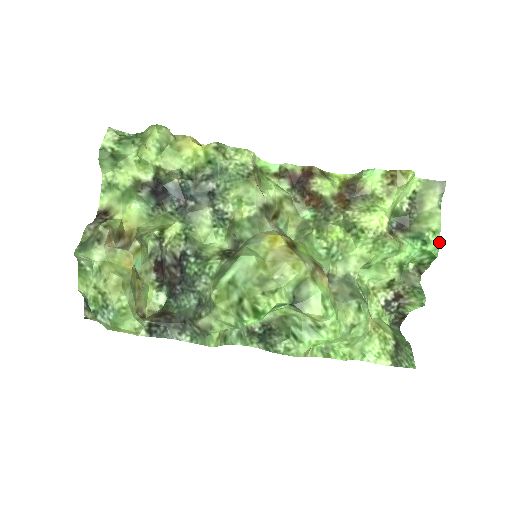
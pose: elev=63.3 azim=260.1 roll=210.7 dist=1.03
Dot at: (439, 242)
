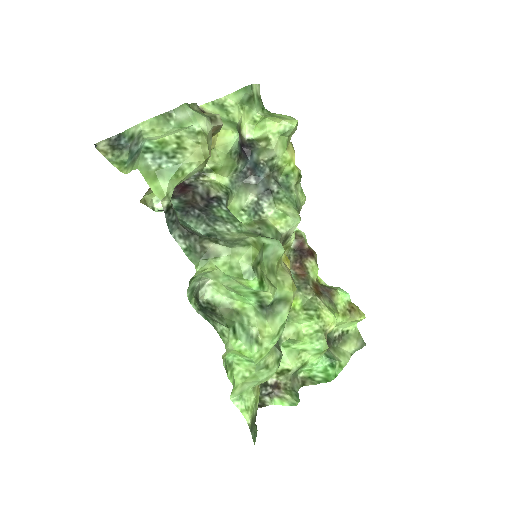
Dot at: occluded
